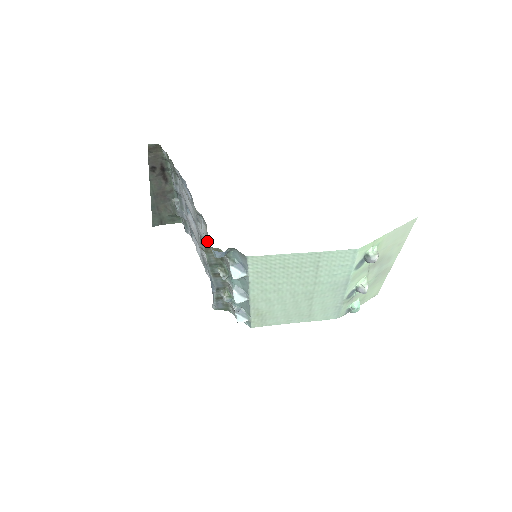
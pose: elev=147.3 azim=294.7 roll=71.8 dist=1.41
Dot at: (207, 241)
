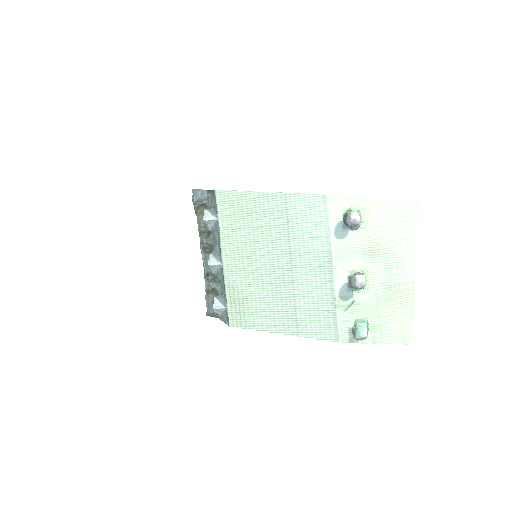
Dot at: occluded
